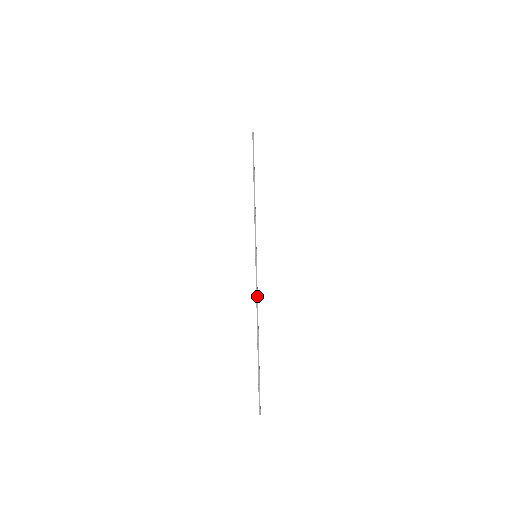
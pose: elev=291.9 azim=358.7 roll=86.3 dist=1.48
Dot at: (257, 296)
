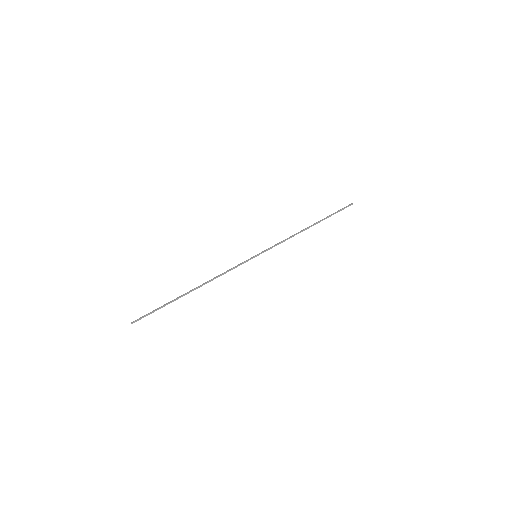
Dot at: (224, 272)
